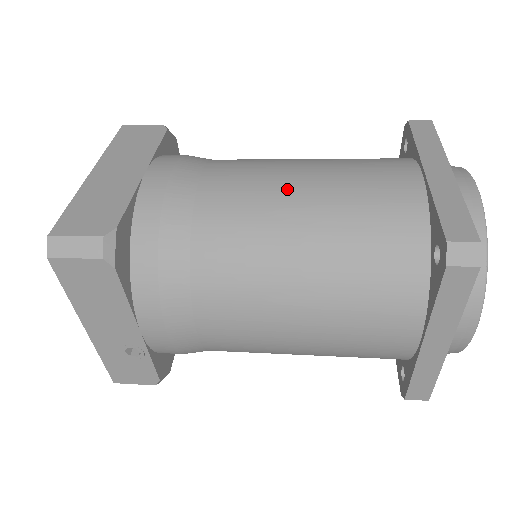
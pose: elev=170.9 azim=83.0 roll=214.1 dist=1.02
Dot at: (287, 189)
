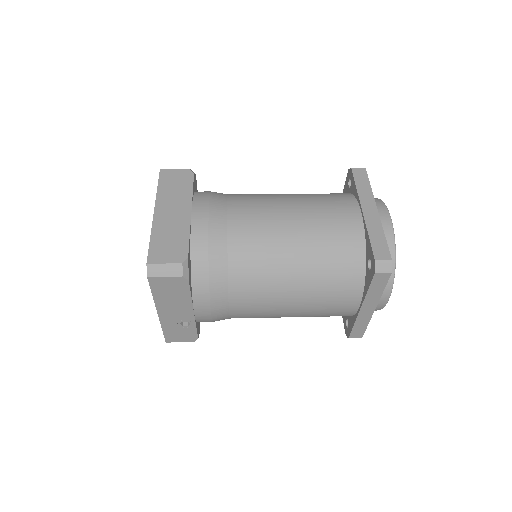
Dot at: (283, 224)
